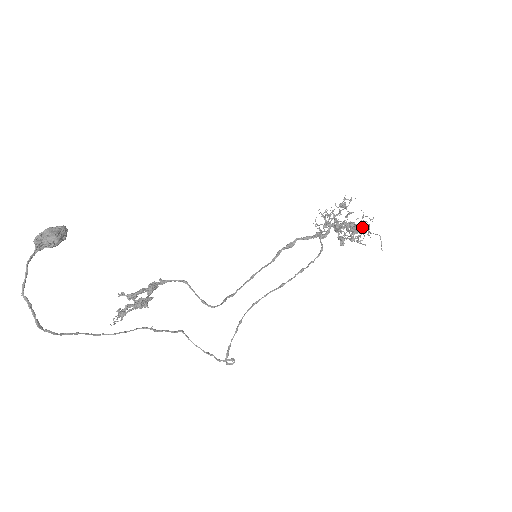
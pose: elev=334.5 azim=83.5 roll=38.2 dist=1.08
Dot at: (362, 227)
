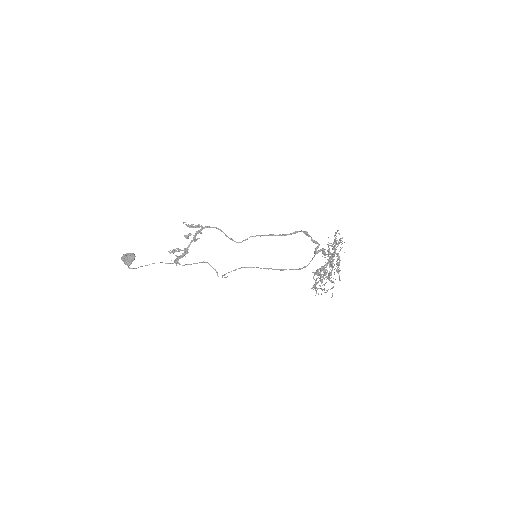
Dot at: (333, 281)
